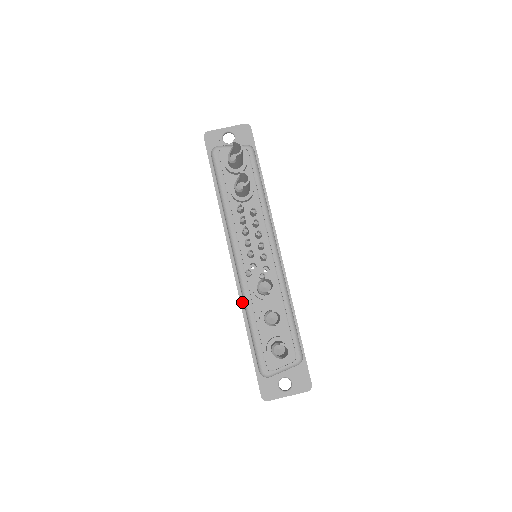
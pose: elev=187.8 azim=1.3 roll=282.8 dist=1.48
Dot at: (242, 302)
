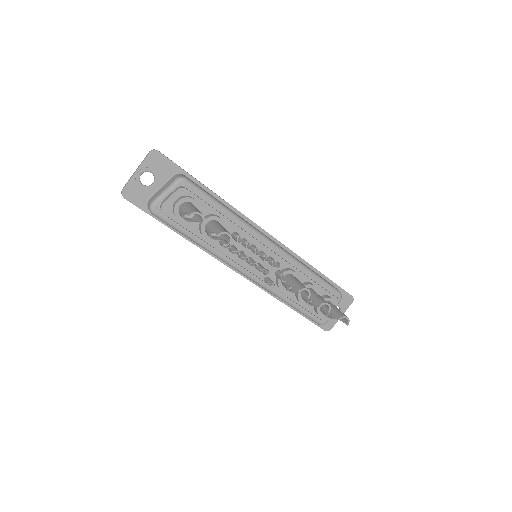
Dot at: (269, 292)
